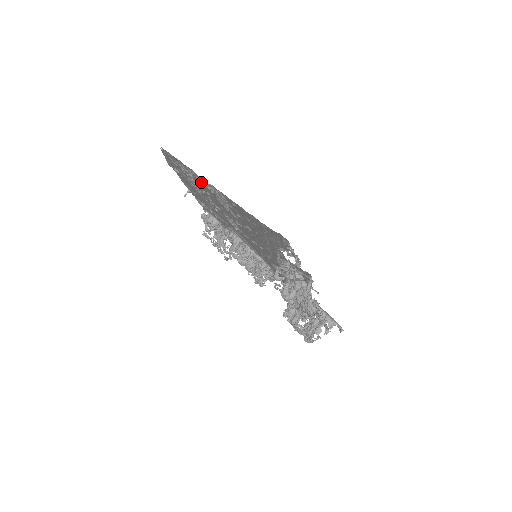
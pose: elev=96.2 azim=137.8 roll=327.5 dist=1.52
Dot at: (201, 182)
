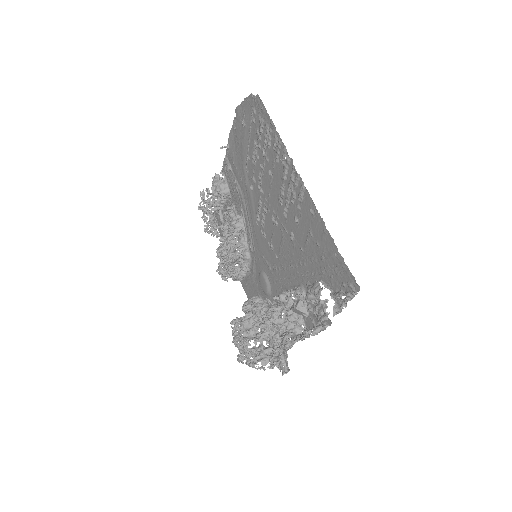
Dot at: (278, 159)
